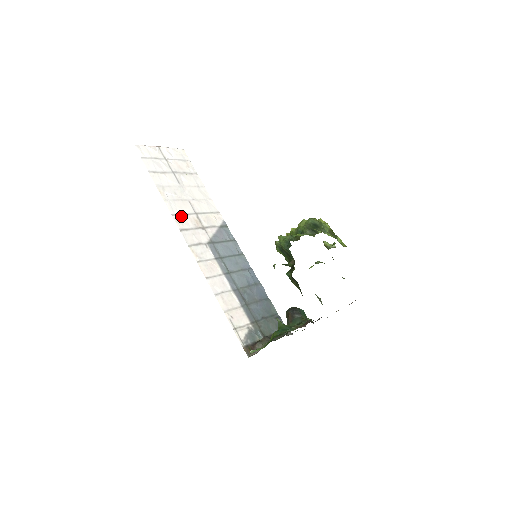
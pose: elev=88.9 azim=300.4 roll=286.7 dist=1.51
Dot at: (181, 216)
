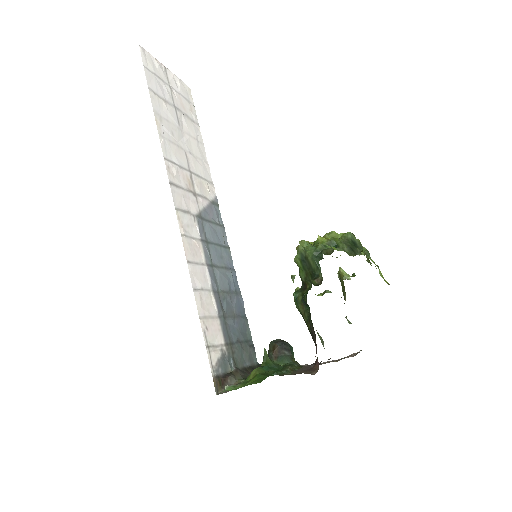
Dot at: (174, 165)
